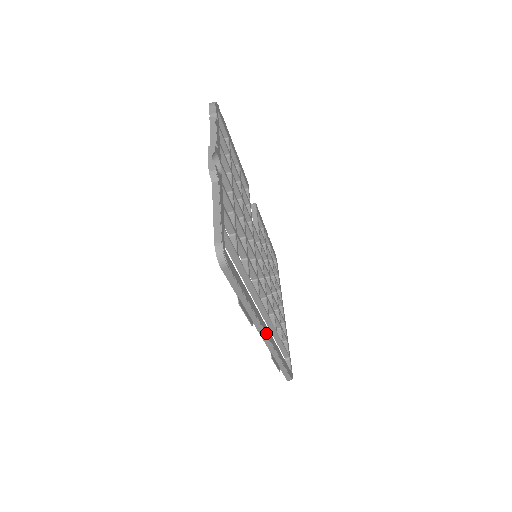
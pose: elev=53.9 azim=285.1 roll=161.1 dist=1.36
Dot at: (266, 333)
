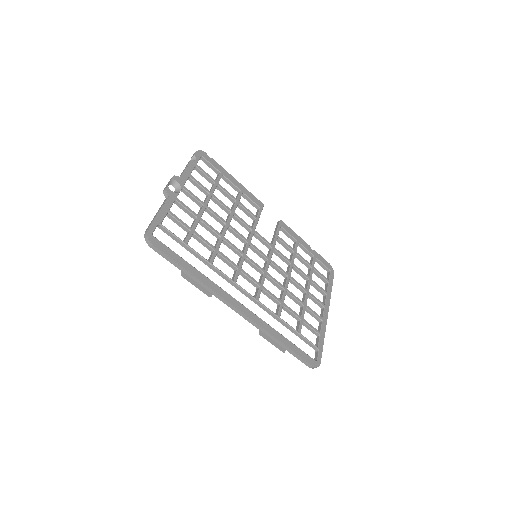
Dot at: (236, 307)
